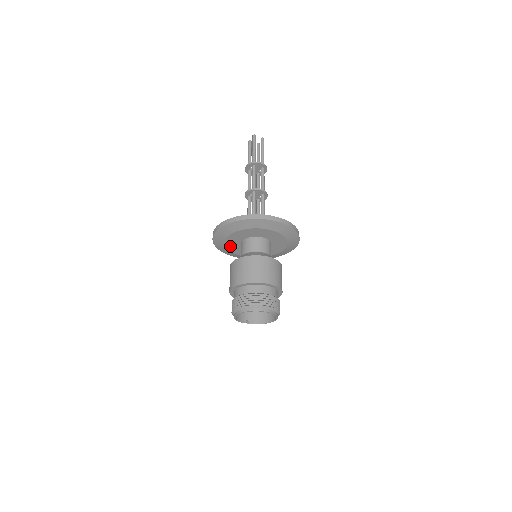
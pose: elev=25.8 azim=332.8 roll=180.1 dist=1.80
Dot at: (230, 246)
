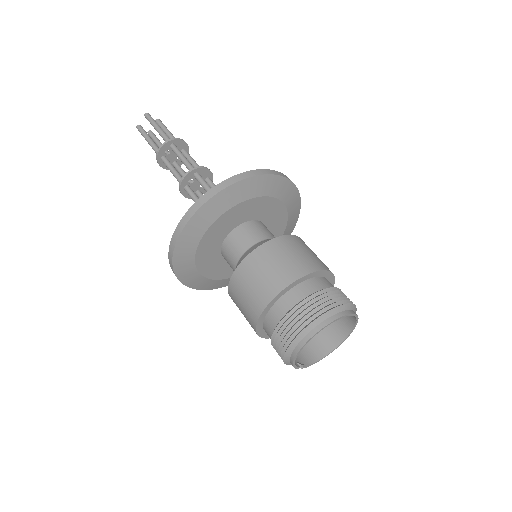
Dot at: (202, 256)
